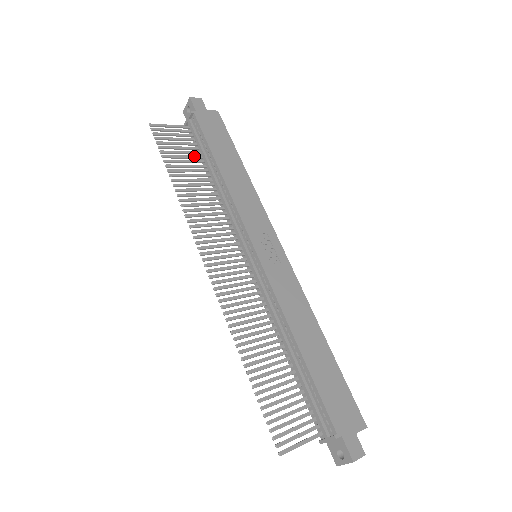
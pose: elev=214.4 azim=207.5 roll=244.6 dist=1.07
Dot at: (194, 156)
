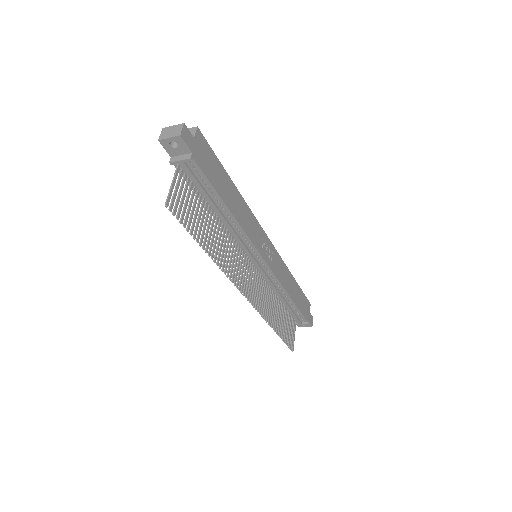
Dot at: (199, 203)
